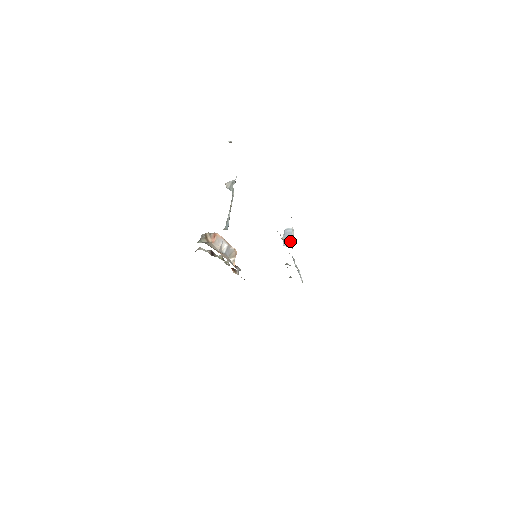
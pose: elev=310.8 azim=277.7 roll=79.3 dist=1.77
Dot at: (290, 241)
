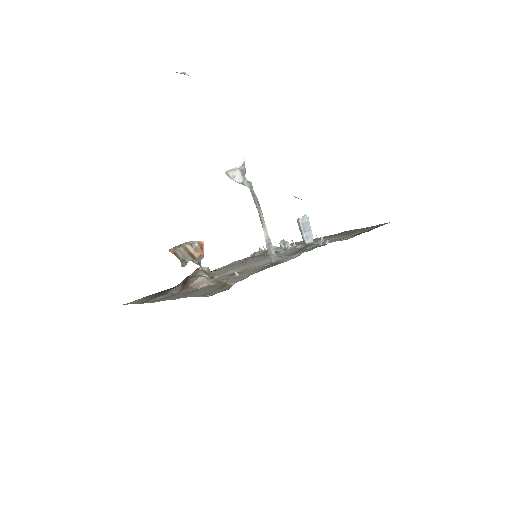
Dot at: (312, 235)
